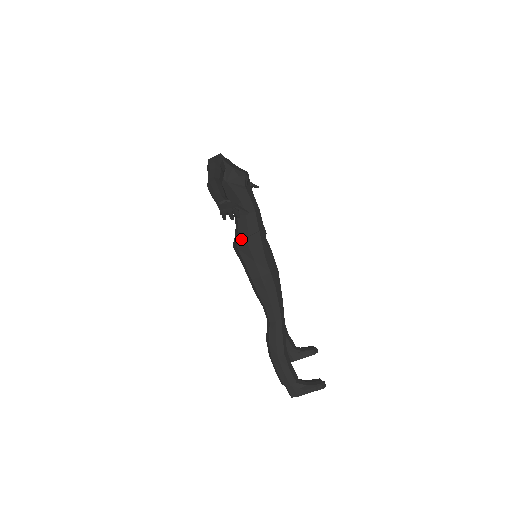
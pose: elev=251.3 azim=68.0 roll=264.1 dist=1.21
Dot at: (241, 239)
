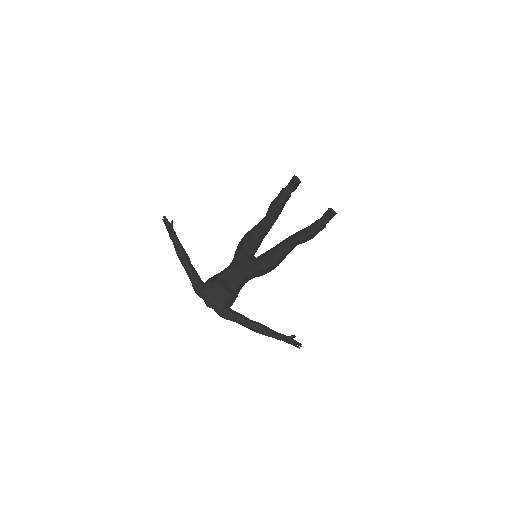
Dot at: occluded
